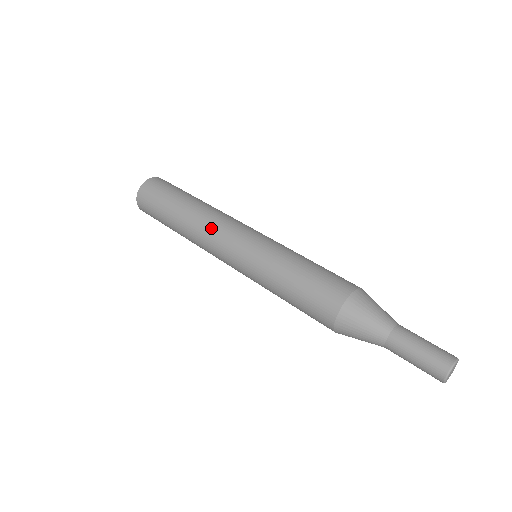
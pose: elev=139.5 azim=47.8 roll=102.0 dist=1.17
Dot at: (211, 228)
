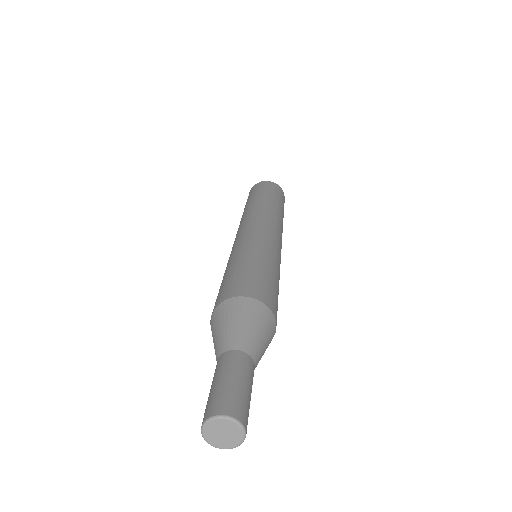
Dot at: occluded
